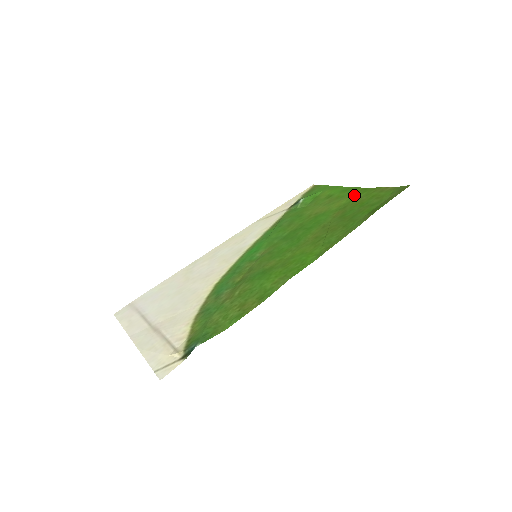
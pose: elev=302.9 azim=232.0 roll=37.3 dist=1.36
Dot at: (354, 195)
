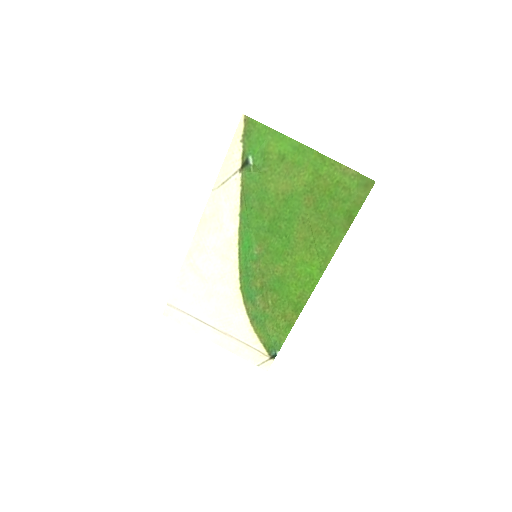
Dot at: (313, 168)
